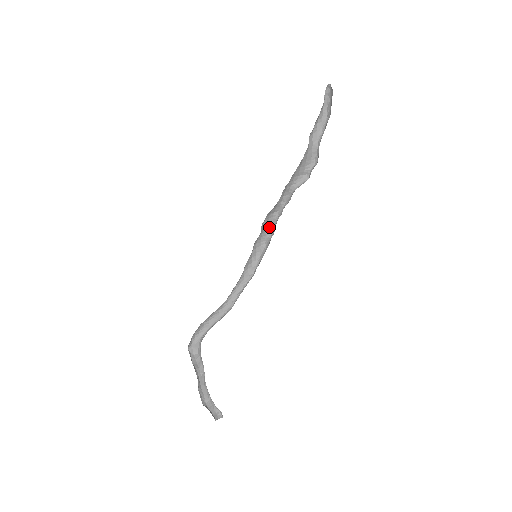
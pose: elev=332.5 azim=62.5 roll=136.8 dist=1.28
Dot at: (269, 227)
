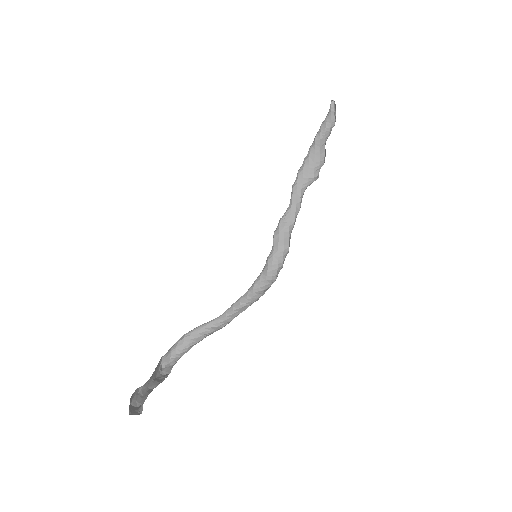
Dot at: (286, 244)
